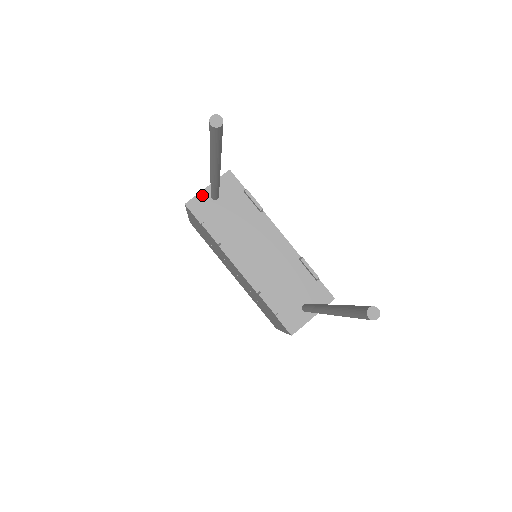
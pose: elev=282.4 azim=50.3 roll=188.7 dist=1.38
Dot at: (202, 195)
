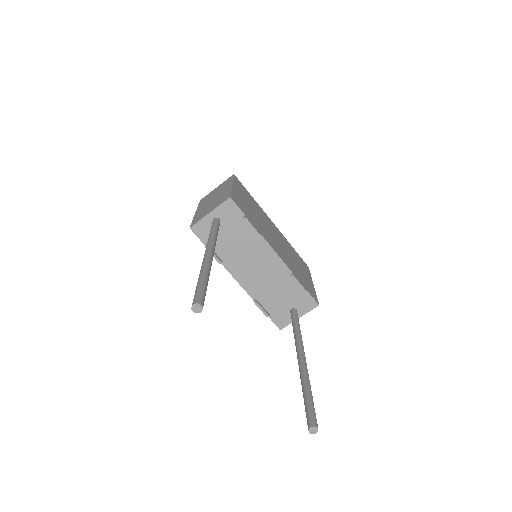
Dot at: (205, 220)
